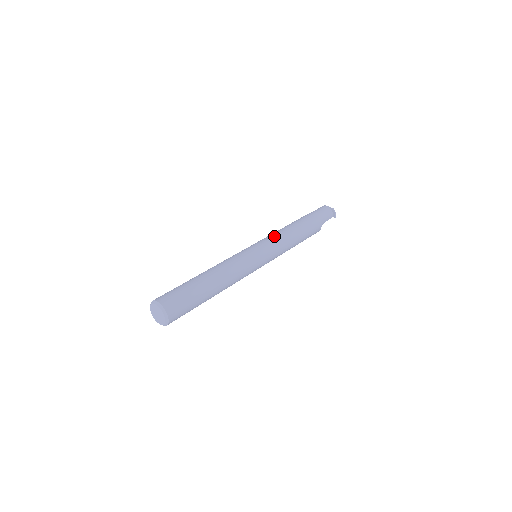
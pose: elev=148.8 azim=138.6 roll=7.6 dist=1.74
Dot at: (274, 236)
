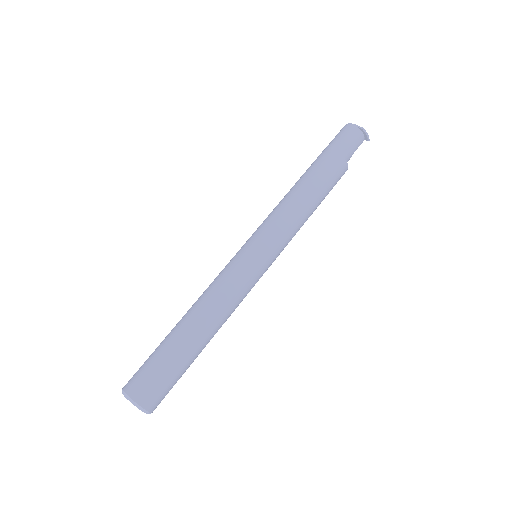
Dot at: (277, 218)
